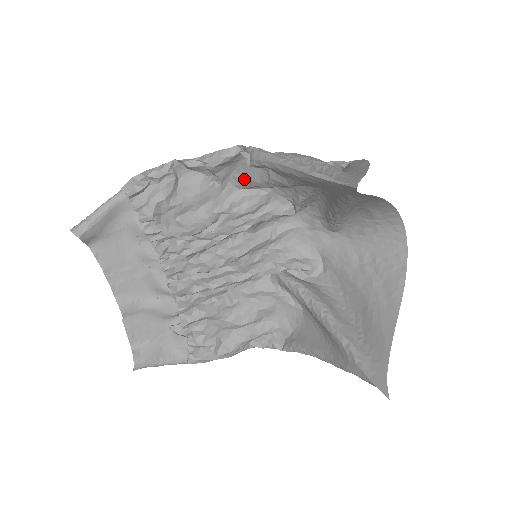
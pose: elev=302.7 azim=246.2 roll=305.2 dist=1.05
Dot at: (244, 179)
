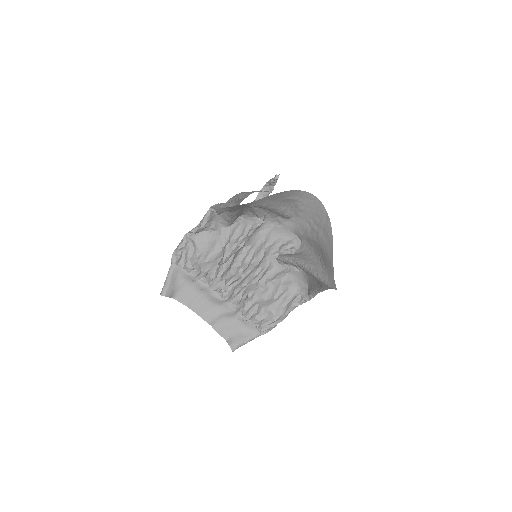
Dot at: (225, 221)
